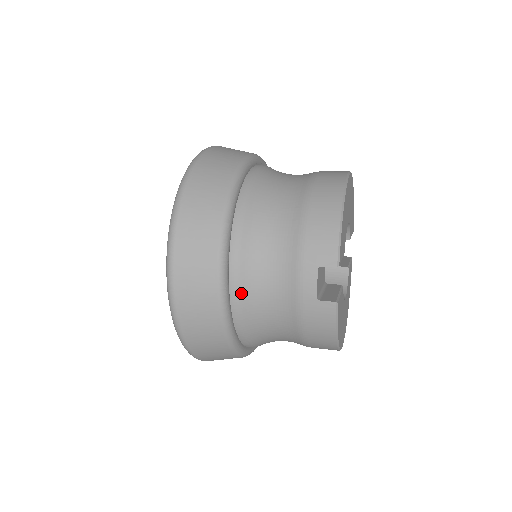
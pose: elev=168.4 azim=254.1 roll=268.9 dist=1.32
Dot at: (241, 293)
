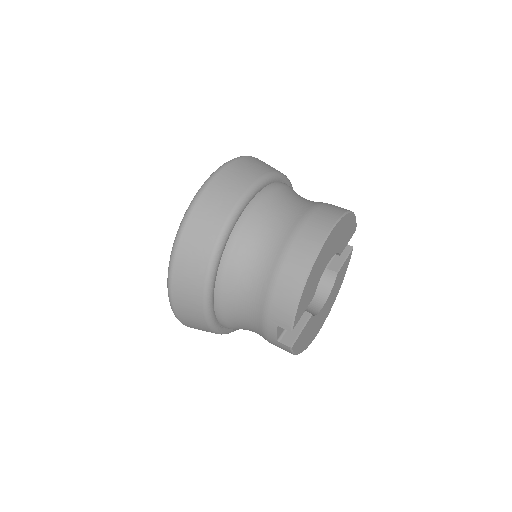
Dot at: (224, 319)
